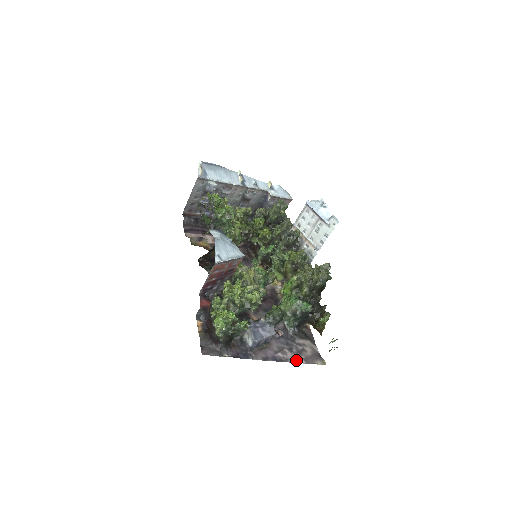
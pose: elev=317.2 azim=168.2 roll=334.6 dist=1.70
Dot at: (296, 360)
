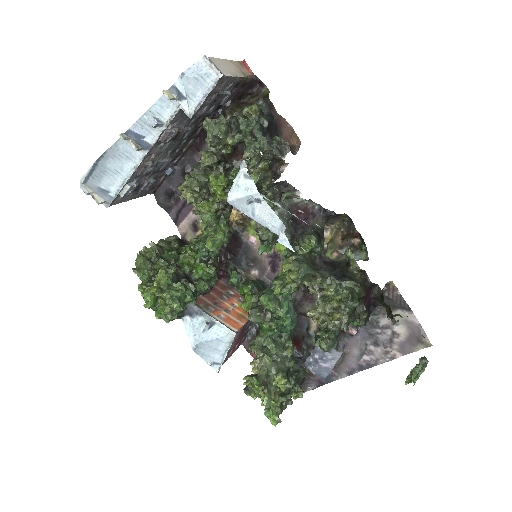
Dot at: (388, 358)
